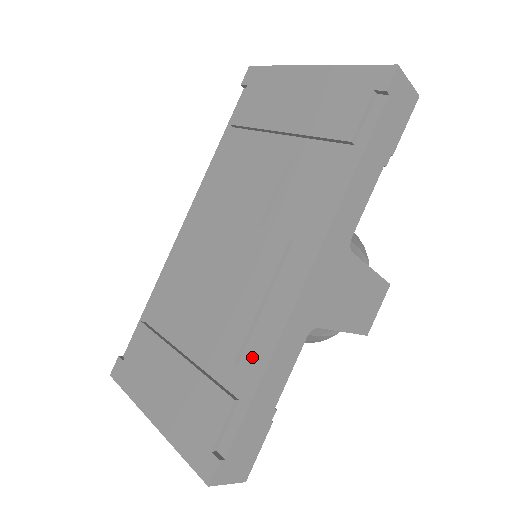
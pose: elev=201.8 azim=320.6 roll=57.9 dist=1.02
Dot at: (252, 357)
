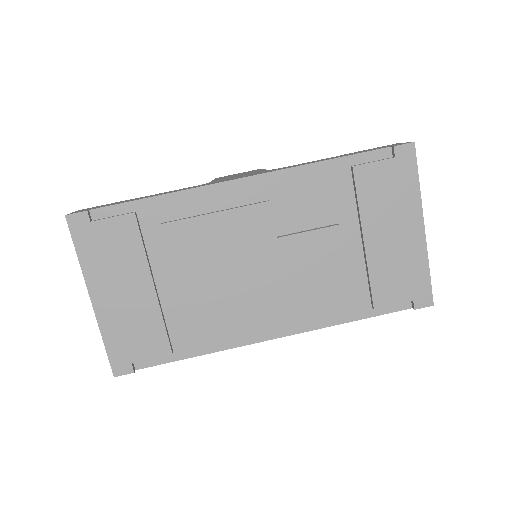
Dot at: (203, 340)
